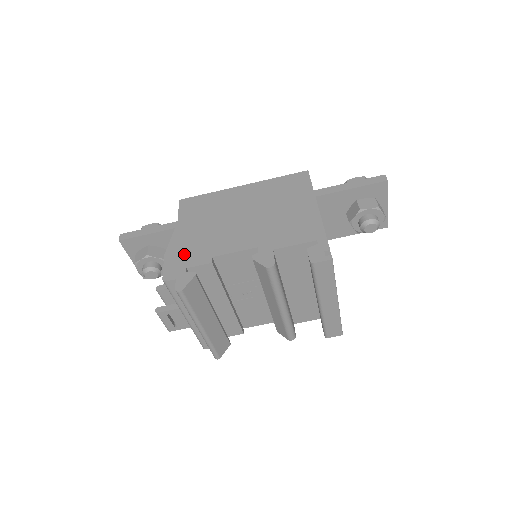
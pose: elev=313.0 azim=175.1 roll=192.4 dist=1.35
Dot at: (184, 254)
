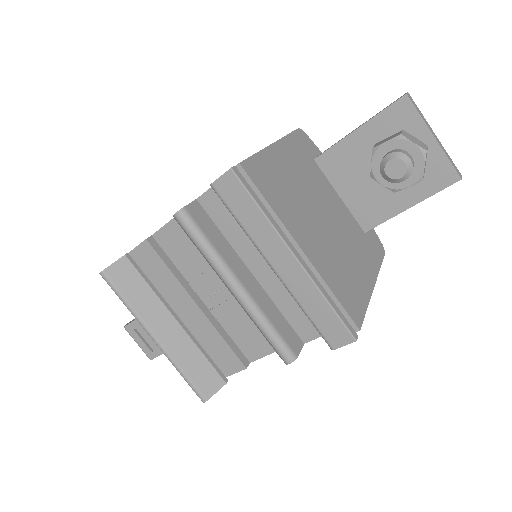
Dot at: occluded
